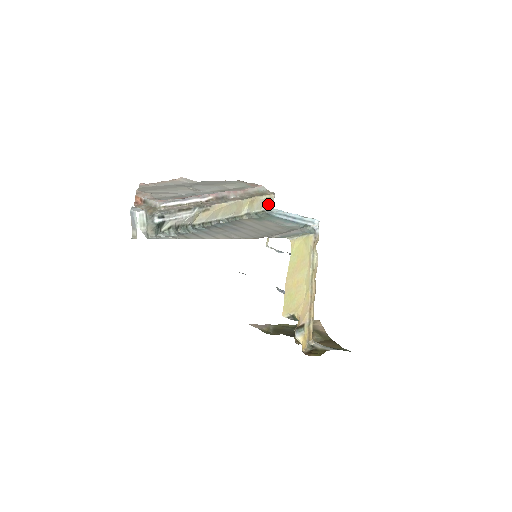
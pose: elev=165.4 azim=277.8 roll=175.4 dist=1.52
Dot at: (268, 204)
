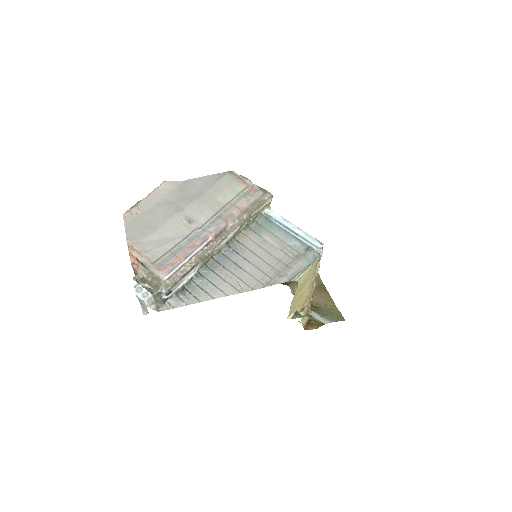
Dot at: (265, 206)
